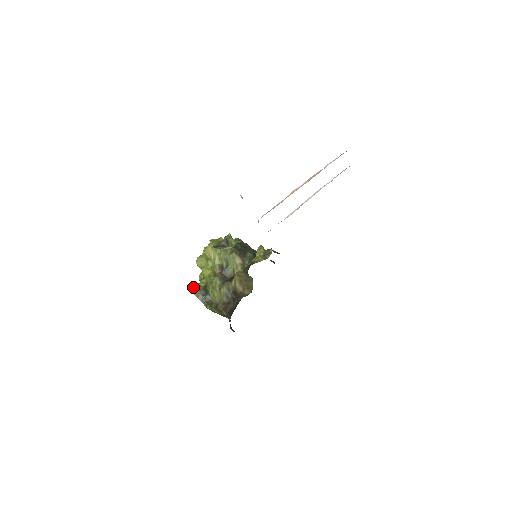
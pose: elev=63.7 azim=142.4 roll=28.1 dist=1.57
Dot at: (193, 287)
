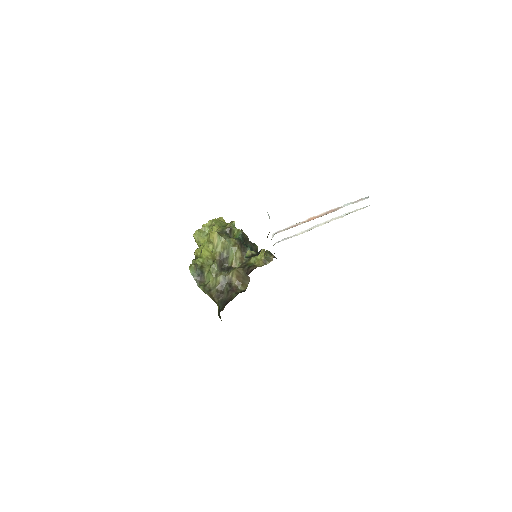
Dot at: (191, 265)
